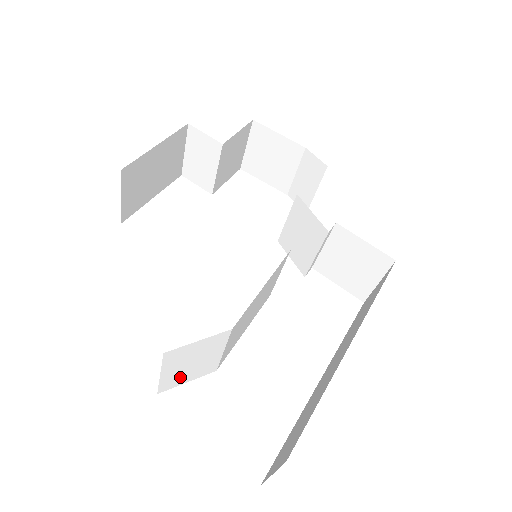
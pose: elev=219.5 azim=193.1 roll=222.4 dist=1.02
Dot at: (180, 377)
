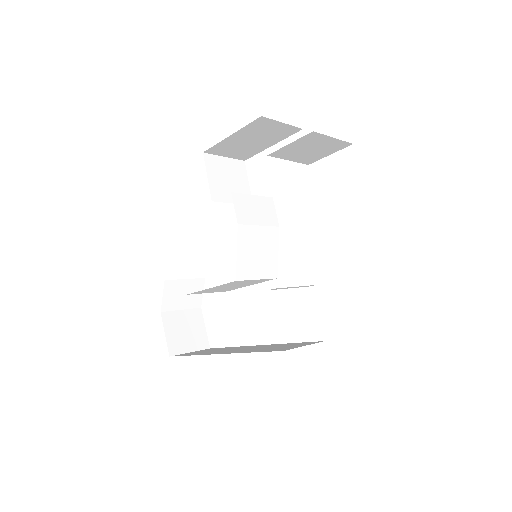
Dot at: occluded
